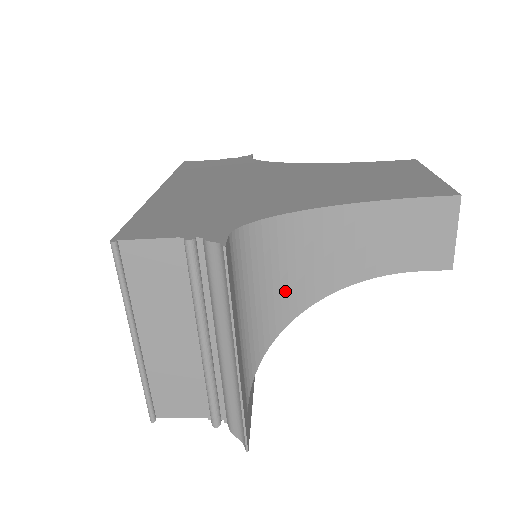
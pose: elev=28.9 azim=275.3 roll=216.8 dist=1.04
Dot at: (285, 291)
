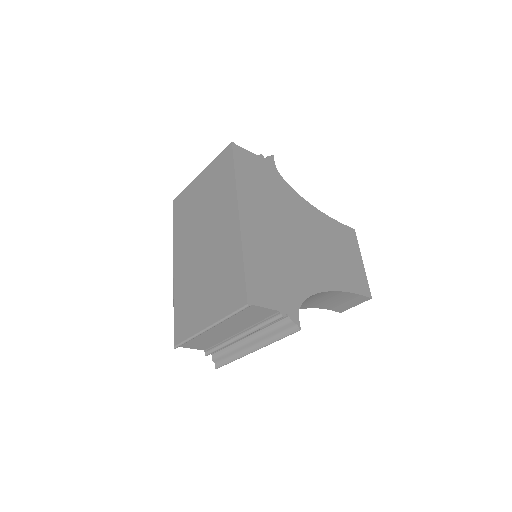
Dot at: occluded
